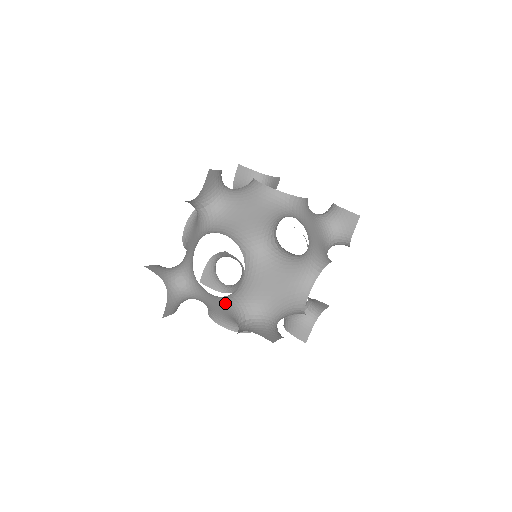
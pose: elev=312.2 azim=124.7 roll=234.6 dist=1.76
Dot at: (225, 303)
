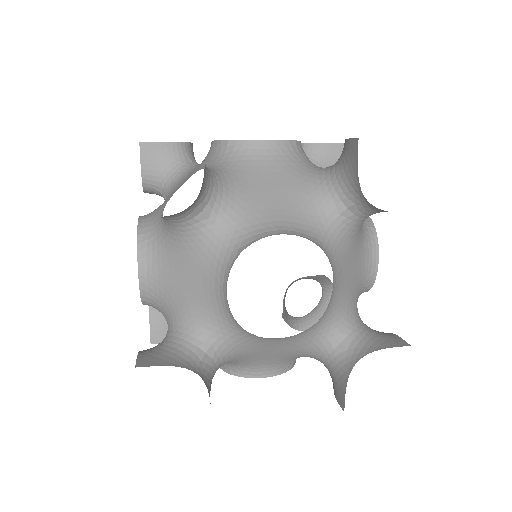
Dot at: (203, 166)
